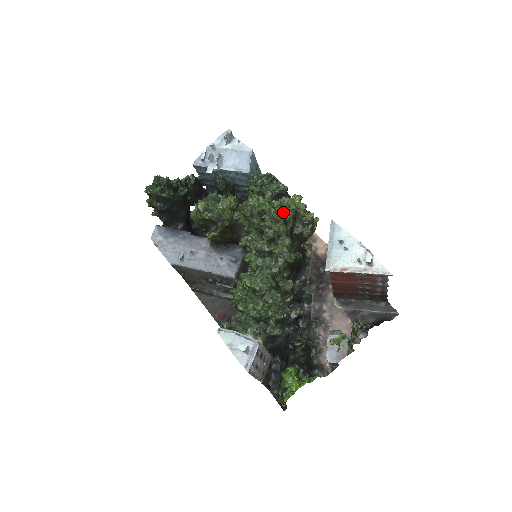
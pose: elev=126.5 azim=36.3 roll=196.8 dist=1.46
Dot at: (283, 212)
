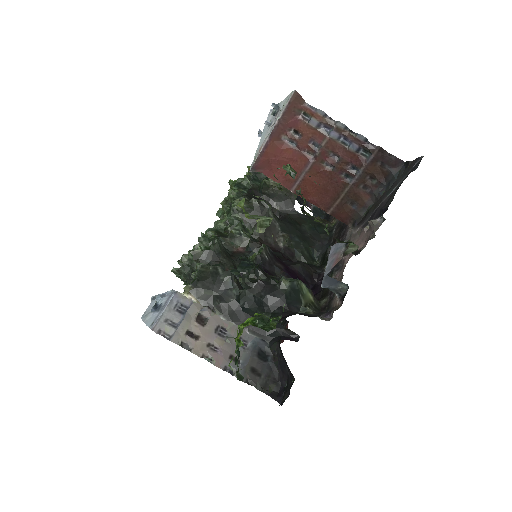
Dot at: (237, 180)
